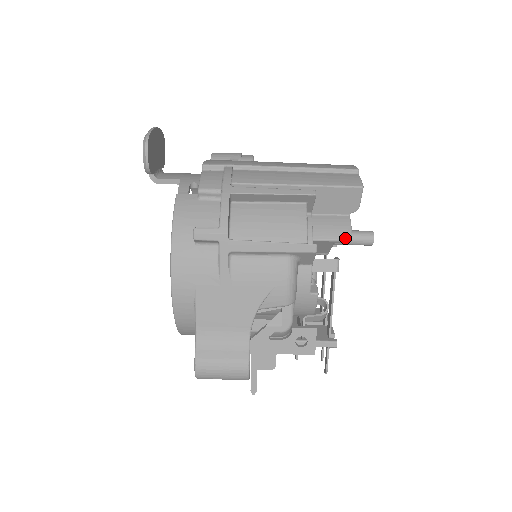
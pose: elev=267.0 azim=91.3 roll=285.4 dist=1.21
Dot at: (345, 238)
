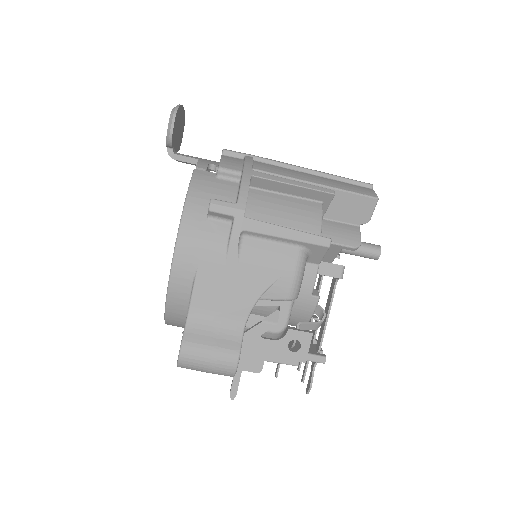
Dot at: (354, 245)
